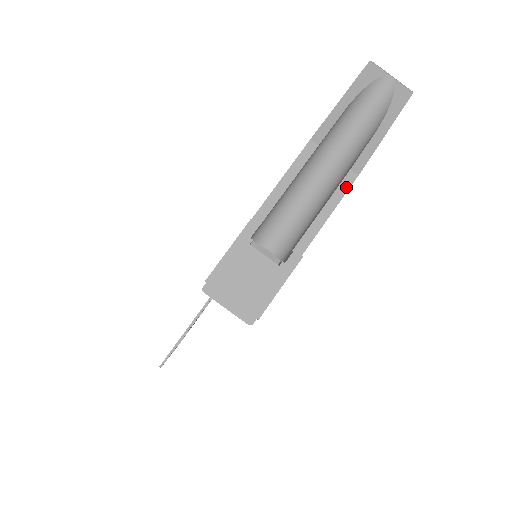
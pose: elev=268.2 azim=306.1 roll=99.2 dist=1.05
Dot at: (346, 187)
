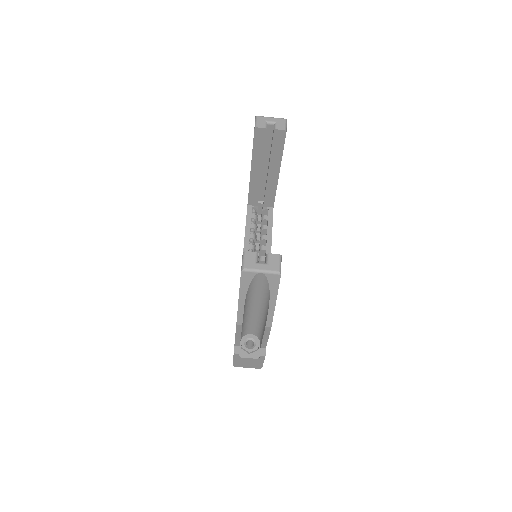
Dot at: (268, 331)
